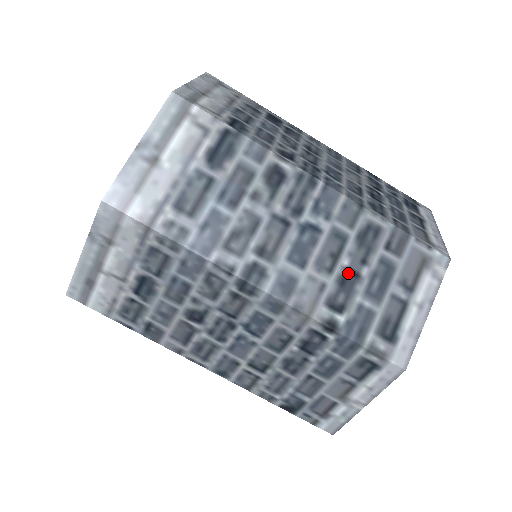
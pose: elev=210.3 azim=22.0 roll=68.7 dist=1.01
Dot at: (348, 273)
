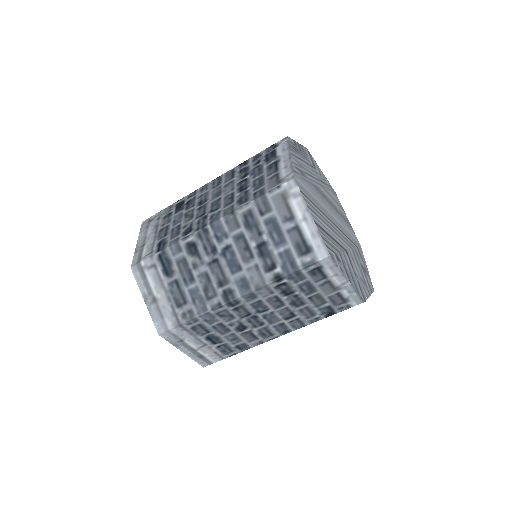
Dot at: (259, 247)
